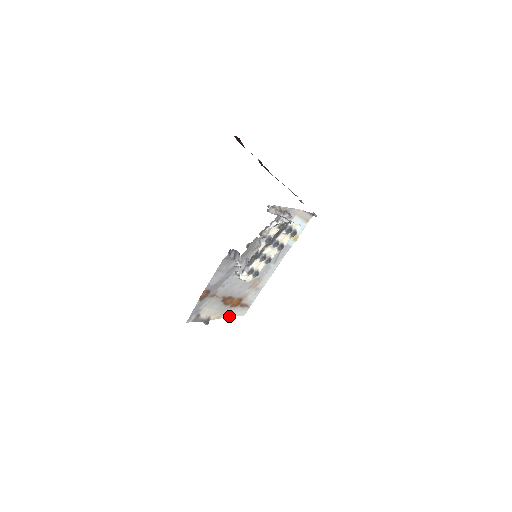
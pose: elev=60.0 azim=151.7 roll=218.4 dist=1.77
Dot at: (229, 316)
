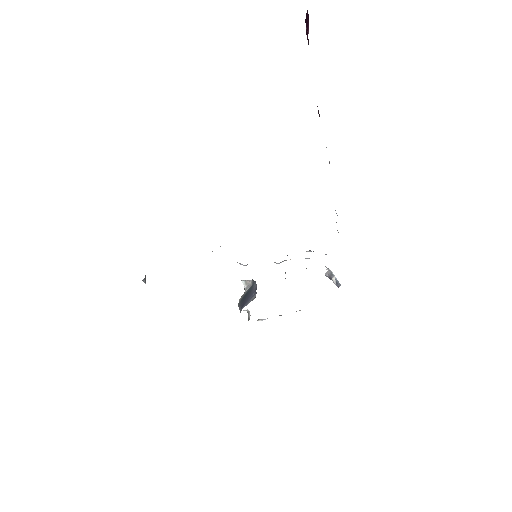
Dot at: occluded
